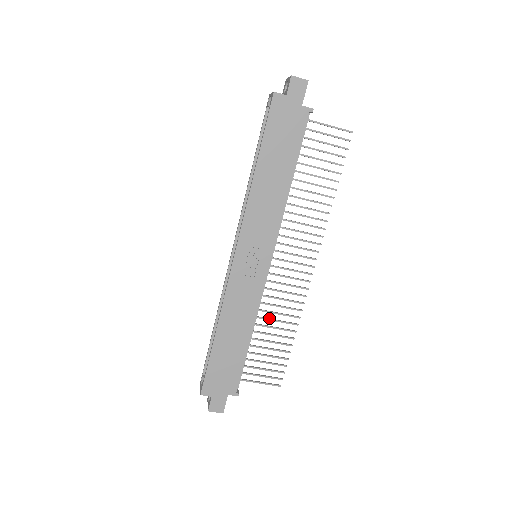
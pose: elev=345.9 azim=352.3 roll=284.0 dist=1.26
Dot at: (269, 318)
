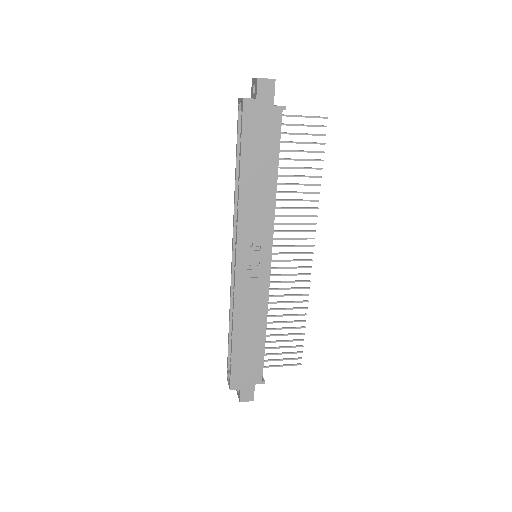
Dot at: (279, 308)
